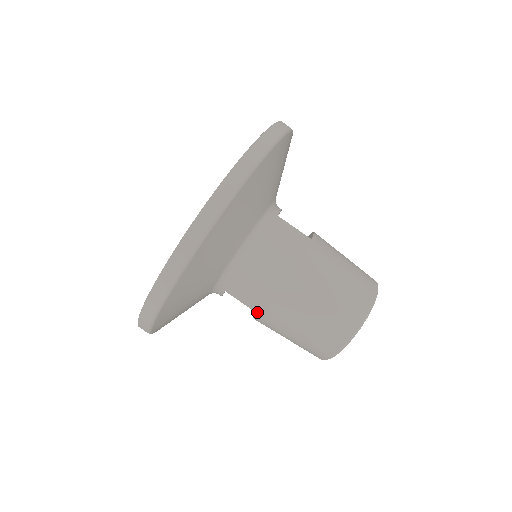
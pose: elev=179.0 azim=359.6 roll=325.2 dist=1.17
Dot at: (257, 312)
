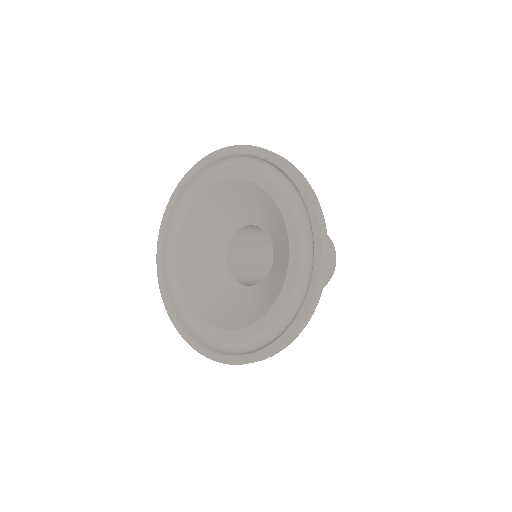
Dot at: occluded
